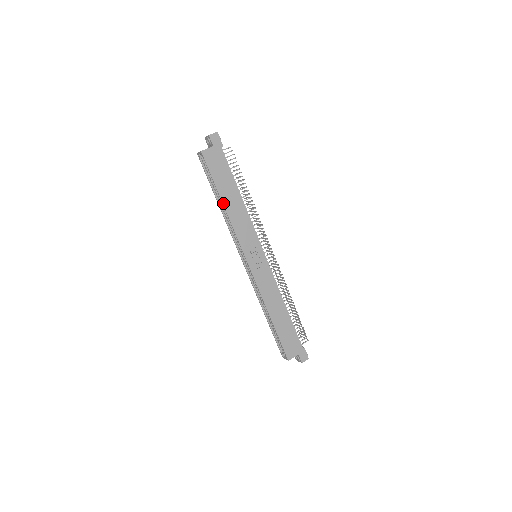
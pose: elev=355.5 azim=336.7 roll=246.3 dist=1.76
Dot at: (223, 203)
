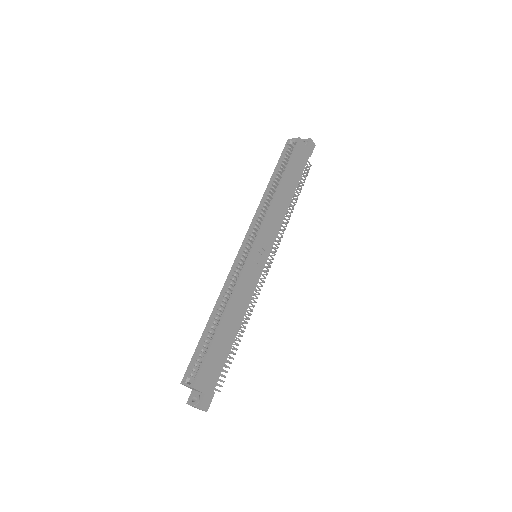
Dot at: (280, 184)
